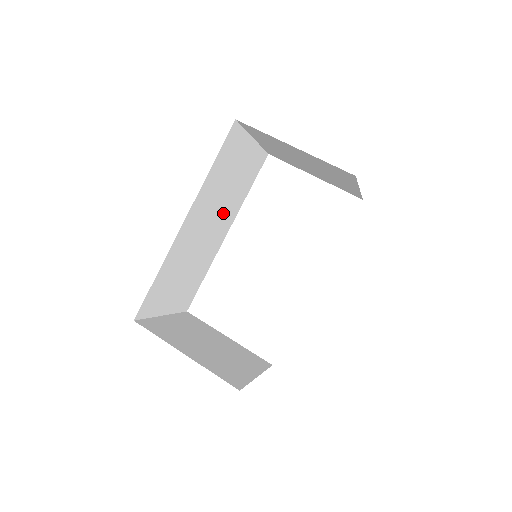
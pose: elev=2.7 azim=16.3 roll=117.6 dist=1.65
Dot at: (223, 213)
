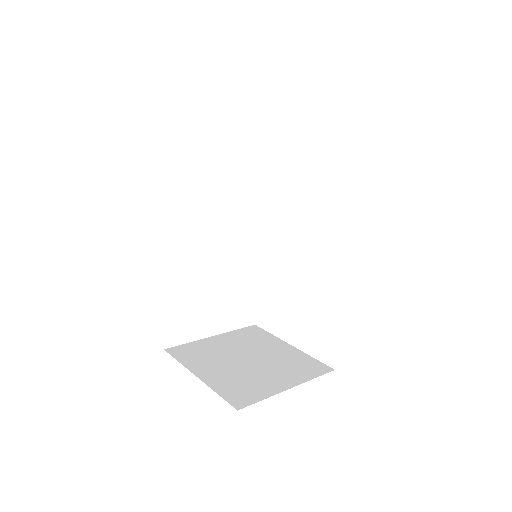
Dot at: (234, 219)
